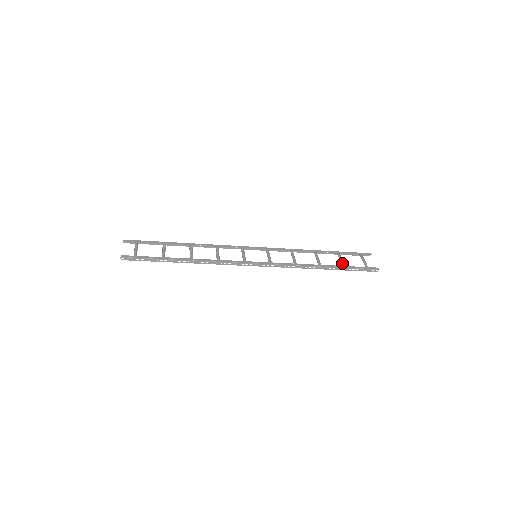
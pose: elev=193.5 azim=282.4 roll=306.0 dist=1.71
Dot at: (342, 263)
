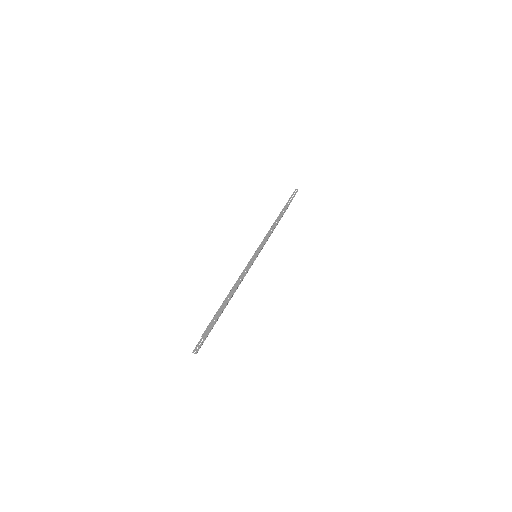
Dot at: occluded
